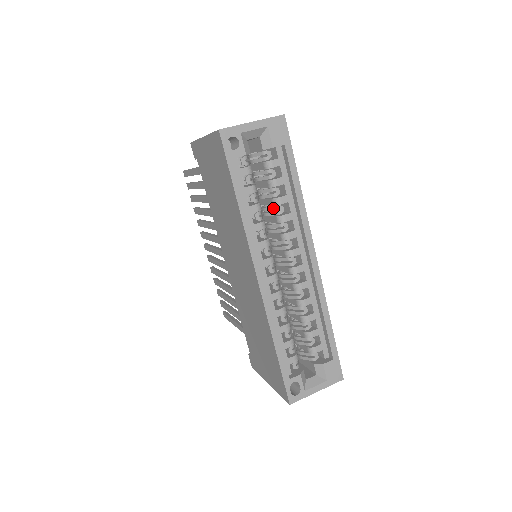
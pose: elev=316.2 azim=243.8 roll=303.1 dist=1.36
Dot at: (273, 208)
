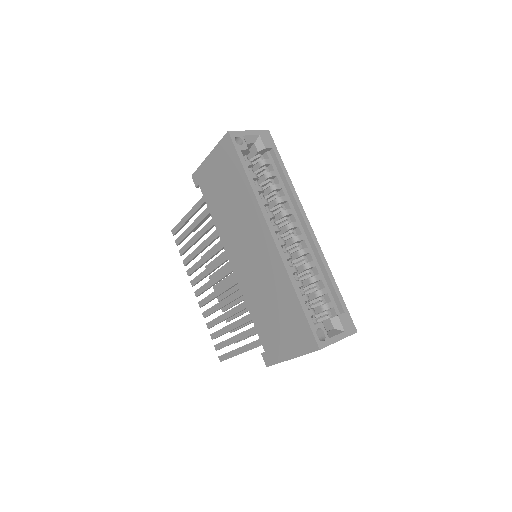
Dot at: (271, 194)
